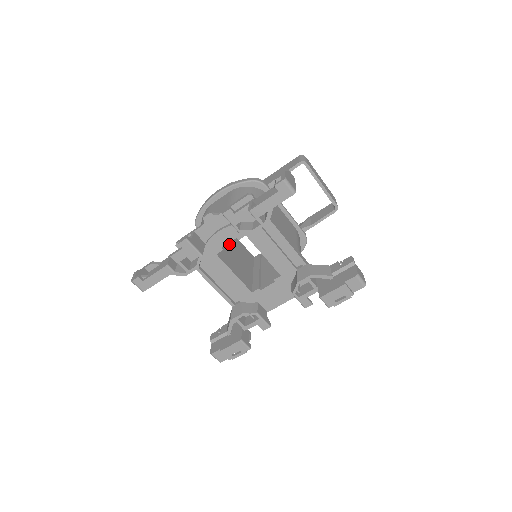
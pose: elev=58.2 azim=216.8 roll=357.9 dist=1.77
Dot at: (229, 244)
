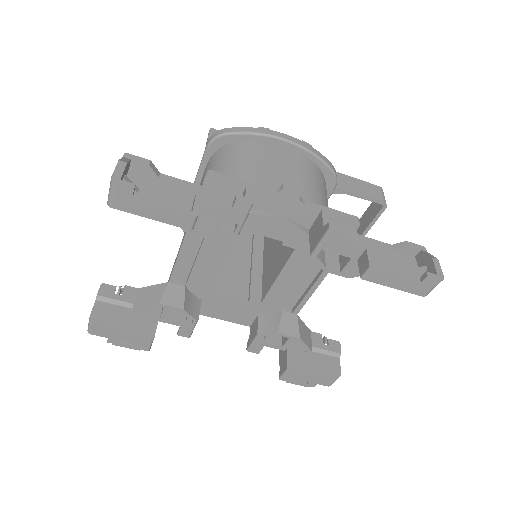
Dot at: occluded
